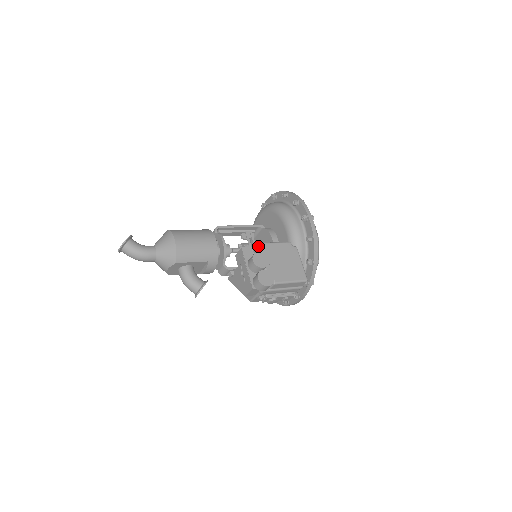
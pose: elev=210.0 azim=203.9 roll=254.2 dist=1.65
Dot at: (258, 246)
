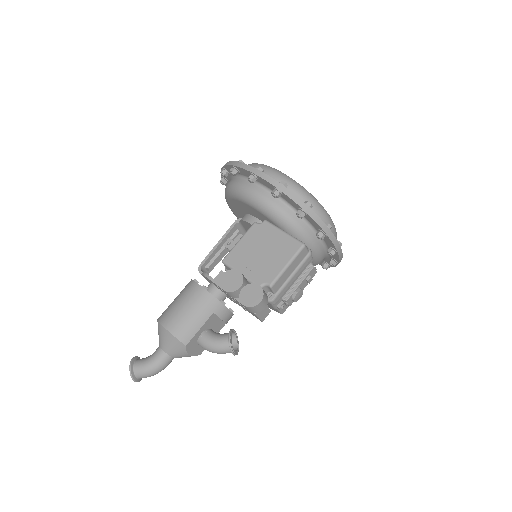
Dot at: (224, 264)
